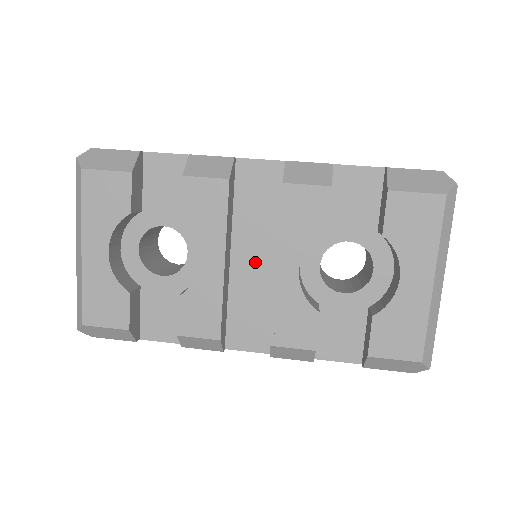
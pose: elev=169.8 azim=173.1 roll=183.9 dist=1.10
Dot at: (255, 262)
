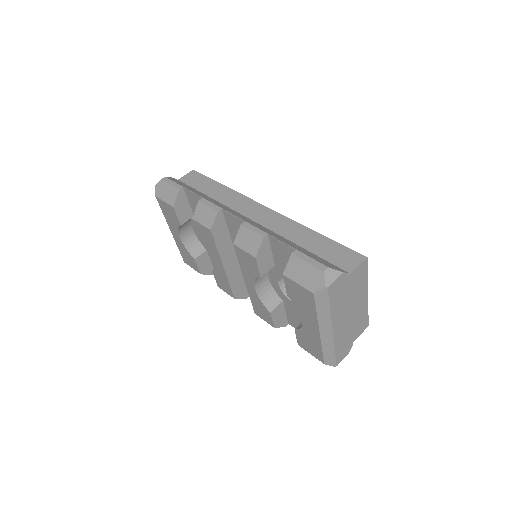
Dot at: occluded
